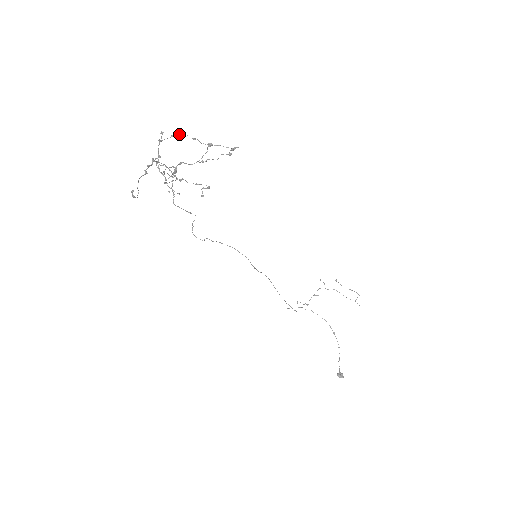
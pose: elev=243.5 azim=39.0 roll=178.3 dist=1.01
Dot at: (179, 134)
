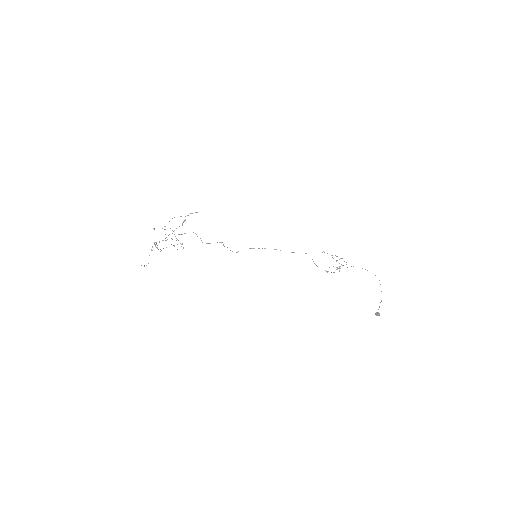
Dot at: occluded
